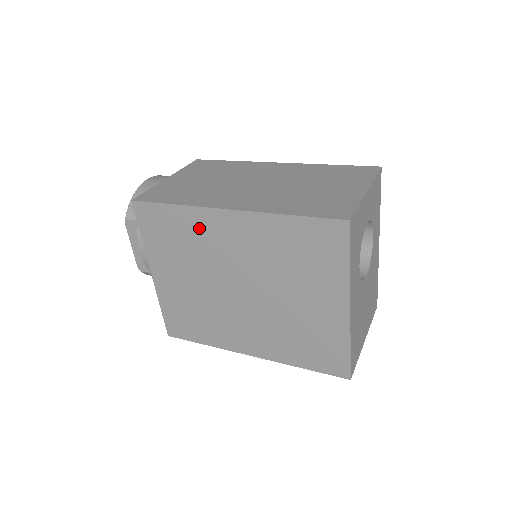
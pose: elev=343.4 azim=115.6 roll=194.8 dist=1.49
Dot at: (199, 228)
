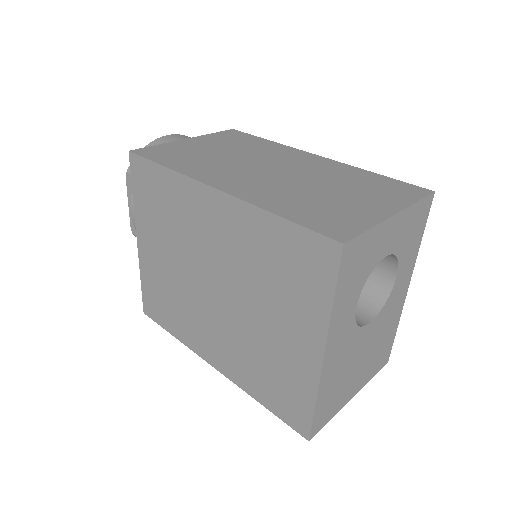
Dot at: (185, 202)
